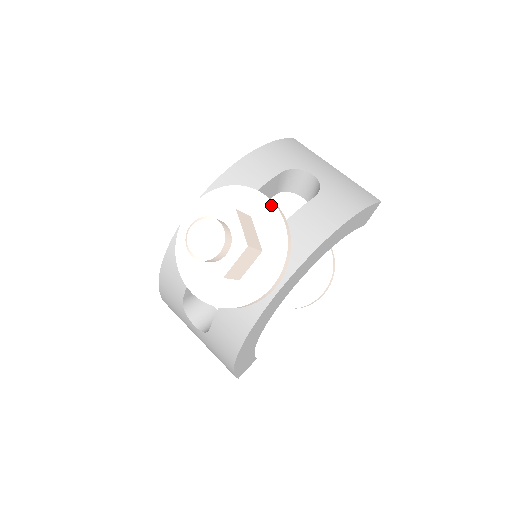
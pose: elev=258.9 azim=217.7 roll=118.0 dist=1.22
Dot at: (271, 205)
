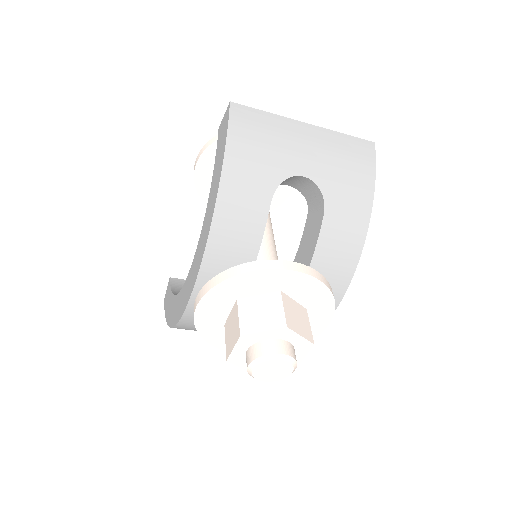
Dot at: (301, 276)
